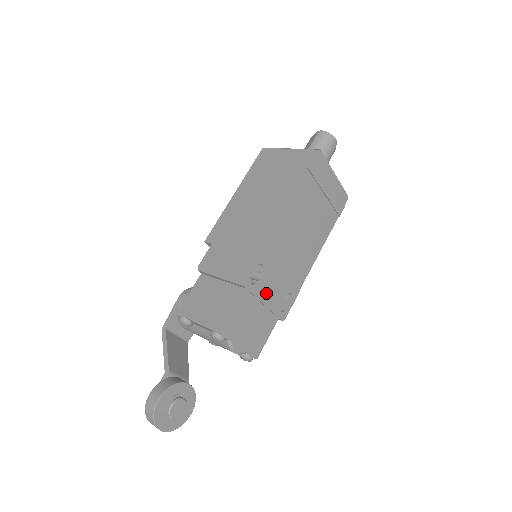
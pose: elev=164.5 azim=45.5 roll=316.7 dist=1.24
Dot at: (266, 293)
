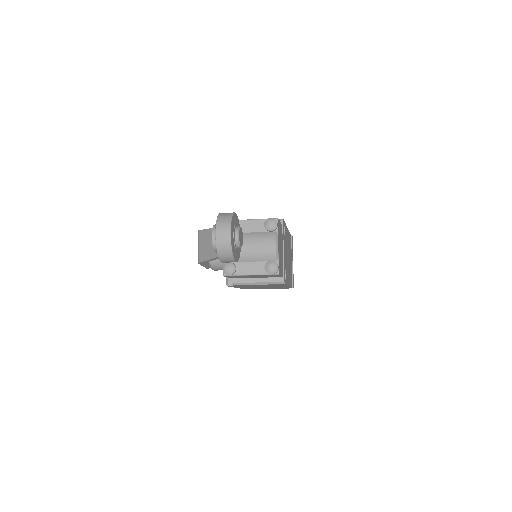
Dot at: (284, 248)
